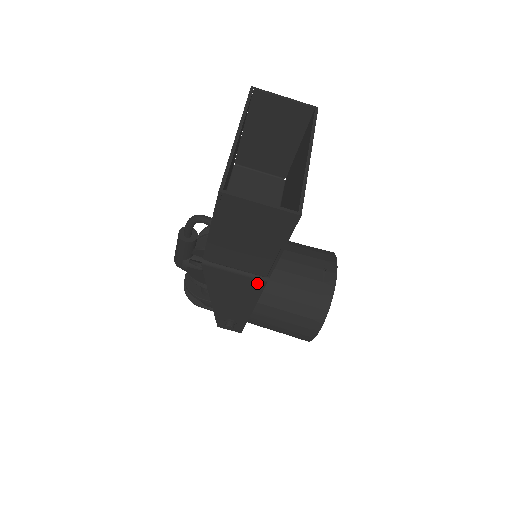
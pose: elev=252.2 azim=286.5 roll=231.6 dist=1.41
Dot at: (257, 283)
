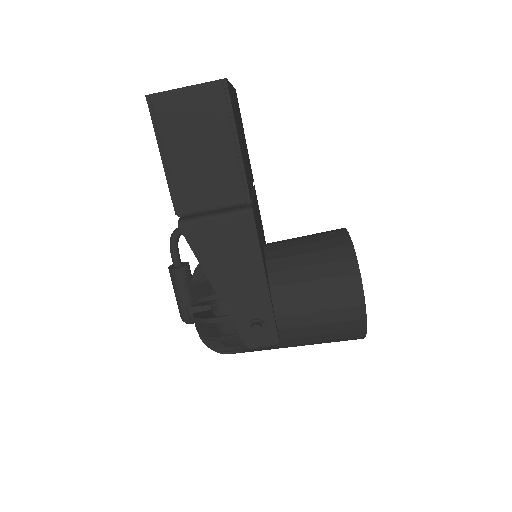
Dot at: (244, 220)
